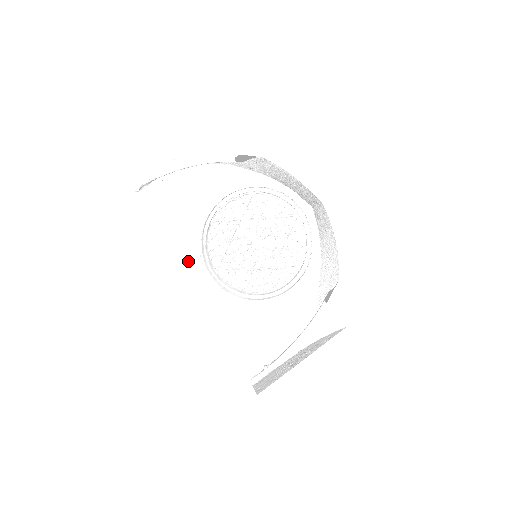
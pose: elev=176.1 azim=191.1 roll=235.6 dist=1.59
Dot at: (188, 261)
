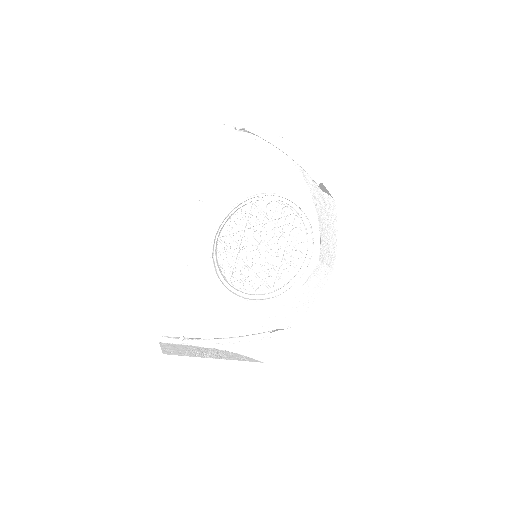
Dot at: (212, 212)
